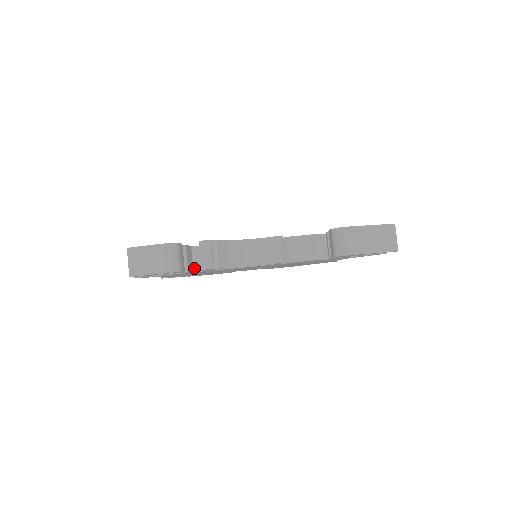
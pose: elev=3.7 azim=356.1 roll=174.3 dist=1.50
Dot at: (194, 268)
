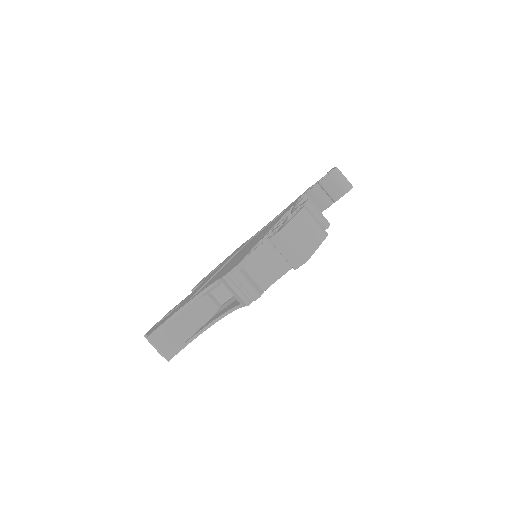
Dot at: occluded
